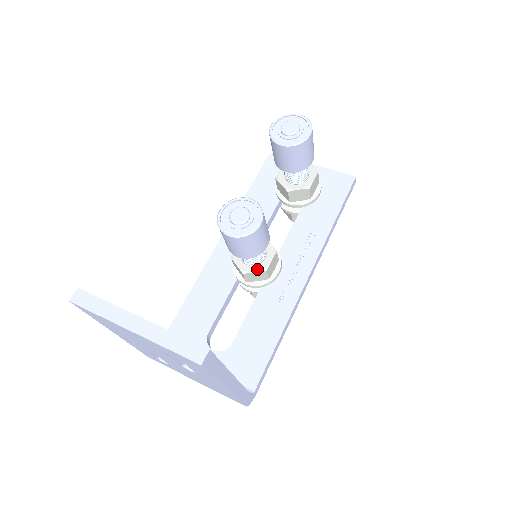
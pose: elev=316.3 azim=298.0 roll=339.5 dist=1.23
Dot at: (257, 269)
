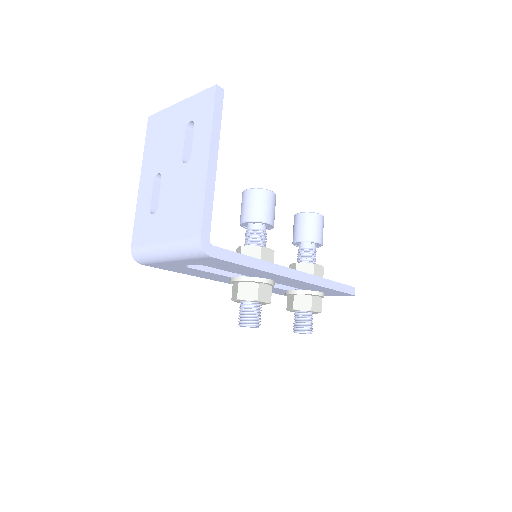
Dot at: (254, 246)
